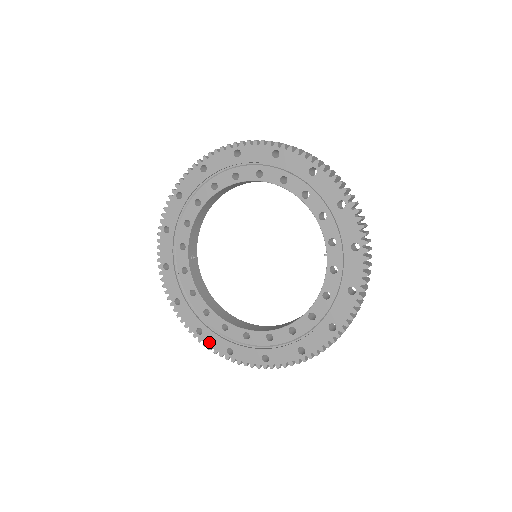
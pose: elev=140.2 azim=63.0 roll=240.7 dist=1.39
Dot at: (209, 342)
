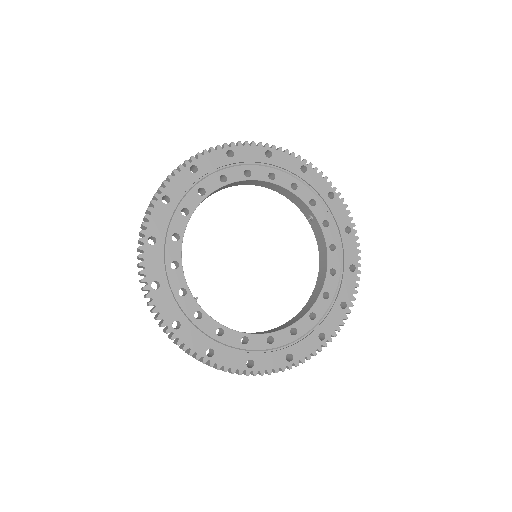
Dot at: (266, 366)
